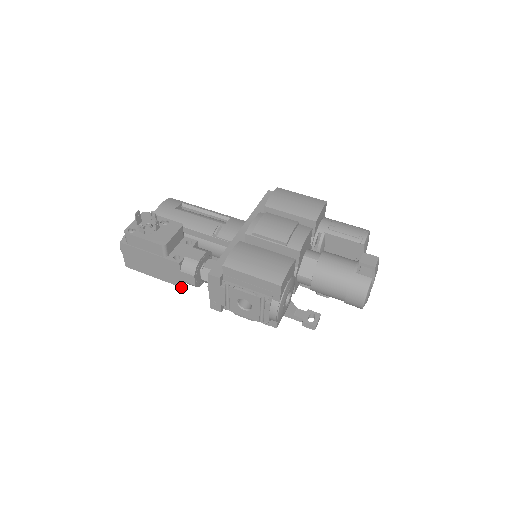
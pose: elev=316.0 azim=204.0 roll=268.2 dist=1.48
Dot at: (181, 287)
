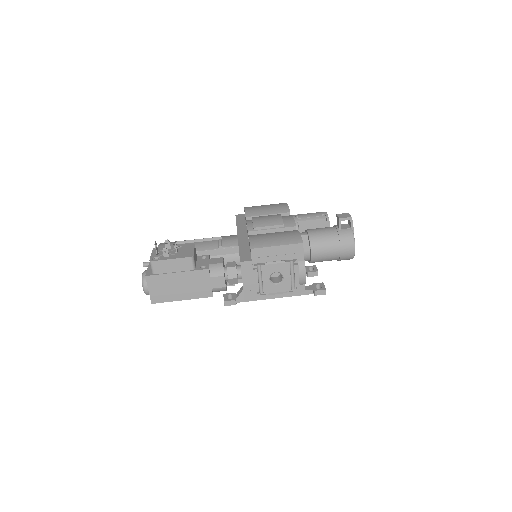
Dot at: occluded
